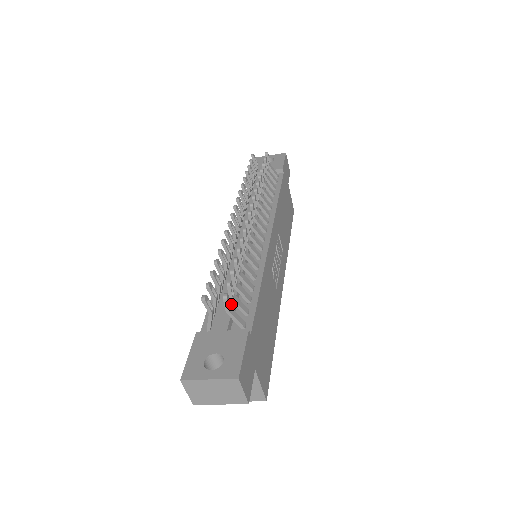
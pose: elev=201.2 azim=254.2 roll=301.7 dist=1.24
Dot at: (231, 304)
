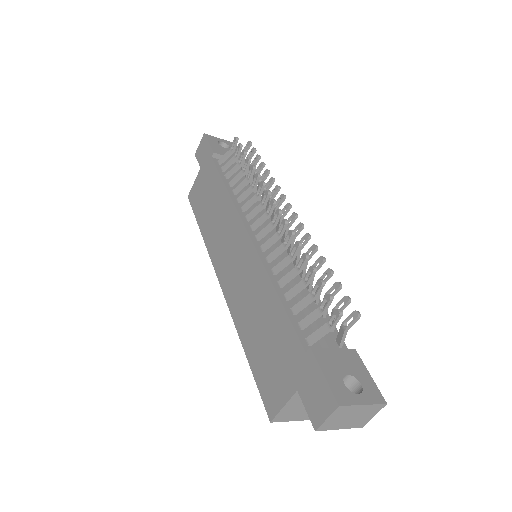
Dot at: occluded
